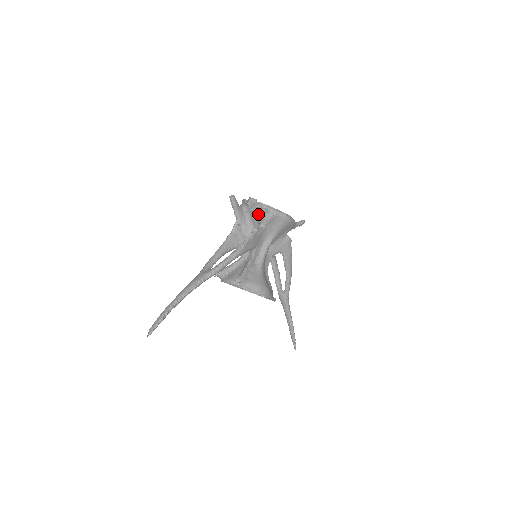
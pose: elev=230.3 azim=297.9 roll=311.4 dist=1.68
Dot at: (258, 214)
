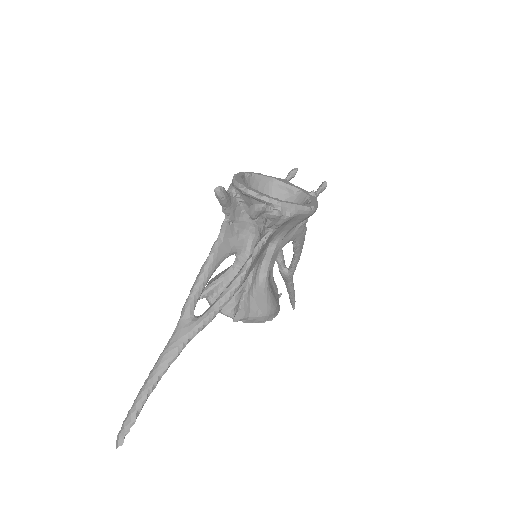
Dot at: occluded
